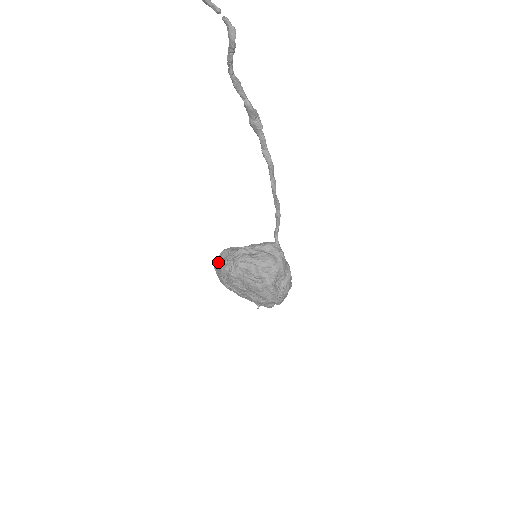
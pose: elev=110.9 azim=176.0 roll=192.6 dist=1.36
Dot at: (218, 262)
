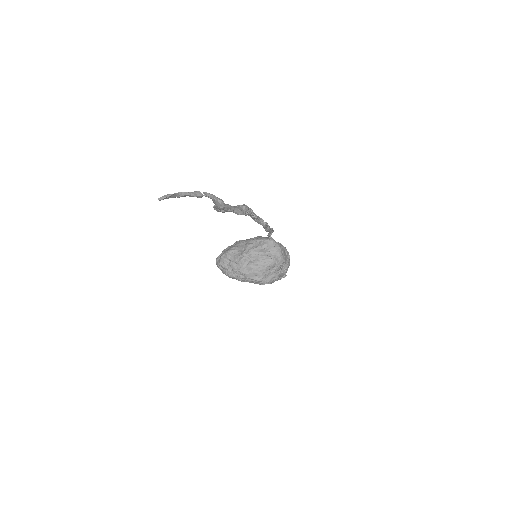
Dot at: (222, 267)
